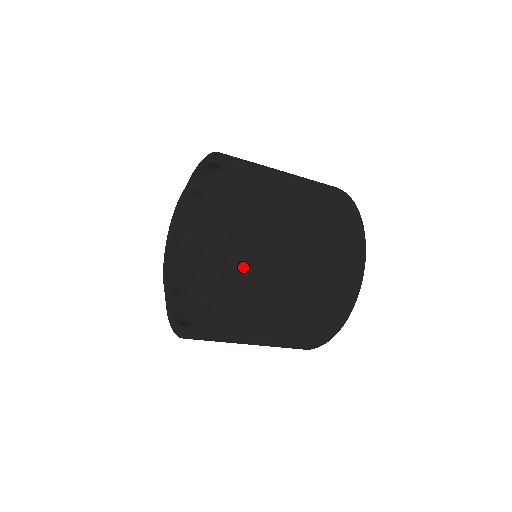
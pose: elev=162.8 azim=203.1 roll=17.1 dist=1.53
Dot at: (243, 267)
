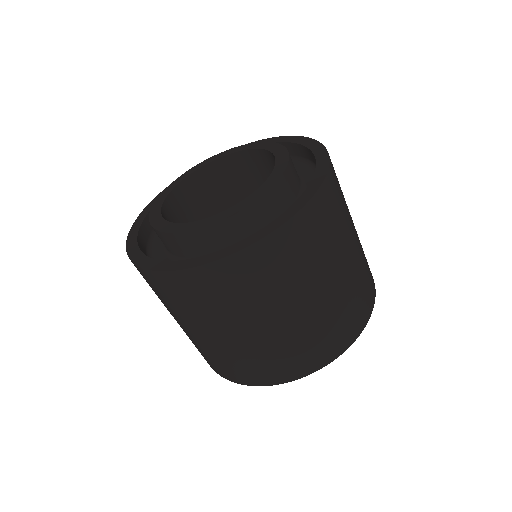
Dot at: (166, 284)
